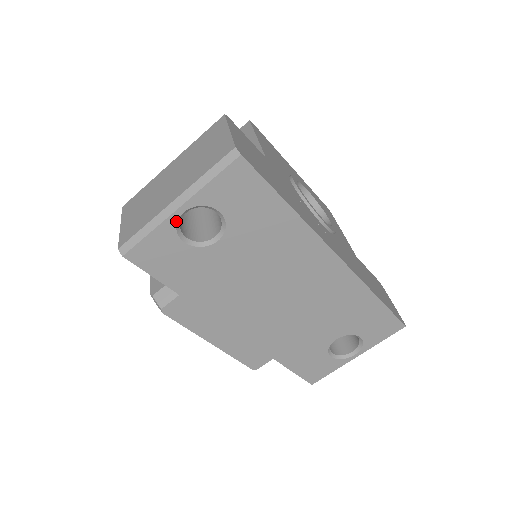
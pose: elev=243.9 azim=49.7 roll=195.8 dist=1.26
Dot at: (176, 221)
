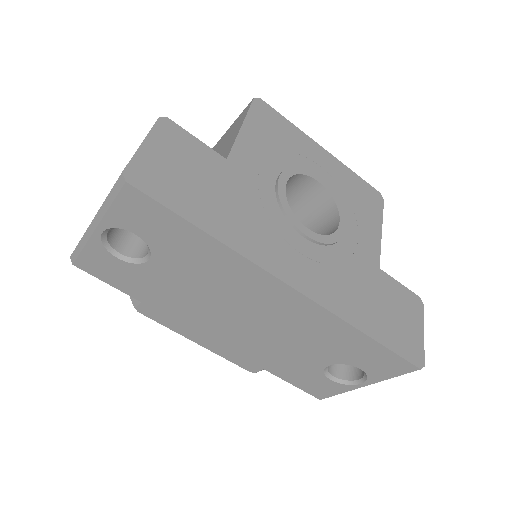
Dot at: (100, 240)
